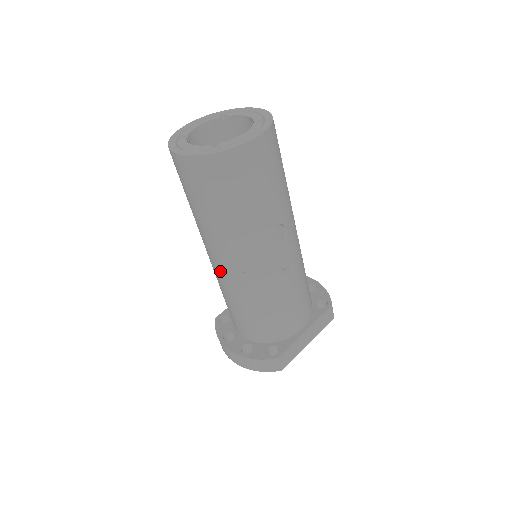
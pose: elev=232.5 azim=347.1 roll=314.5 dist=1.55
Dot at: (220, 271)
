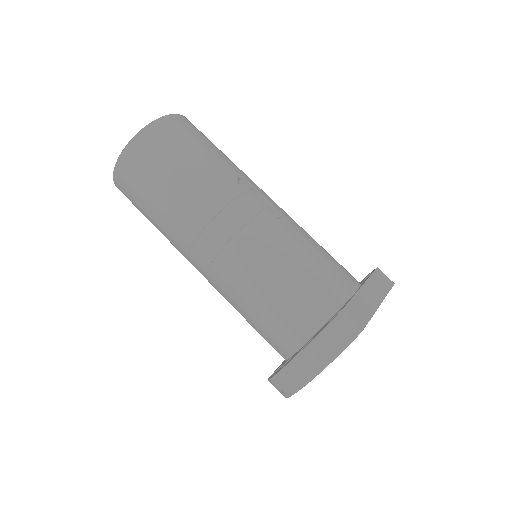
Dot at: (216, 262)
